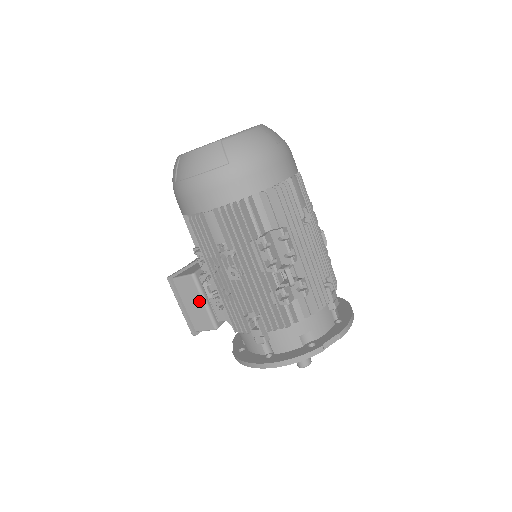
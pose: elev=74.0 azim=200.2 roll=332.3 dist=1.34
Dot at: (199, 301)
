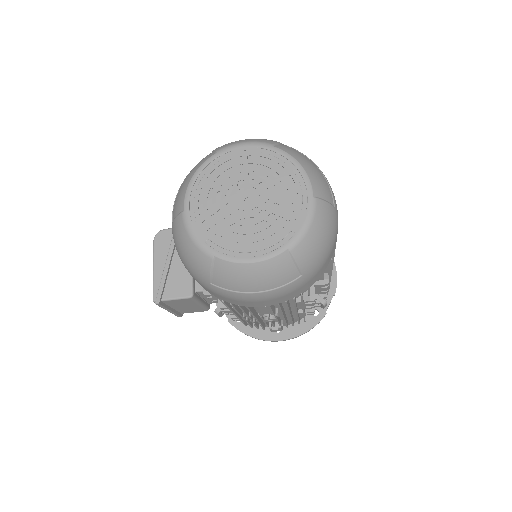
Dot at: (194, 305)
